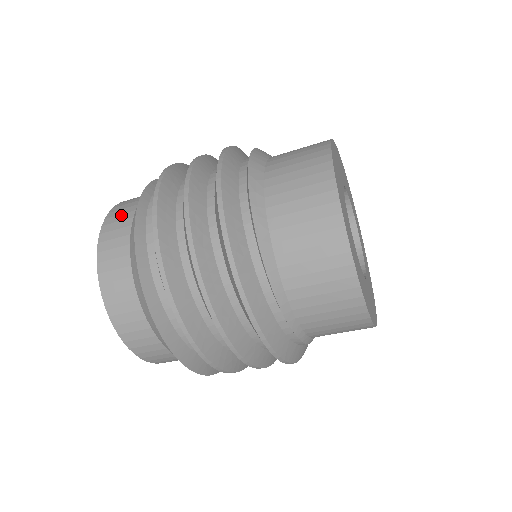
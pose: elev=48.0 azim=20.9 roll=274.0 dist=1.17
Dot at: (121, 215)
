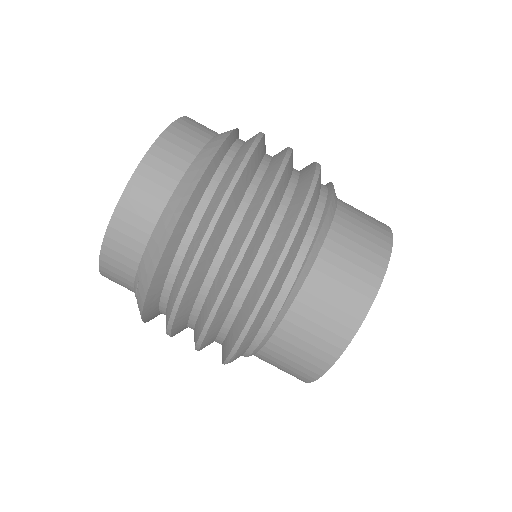
Dot at: (204, 126)
